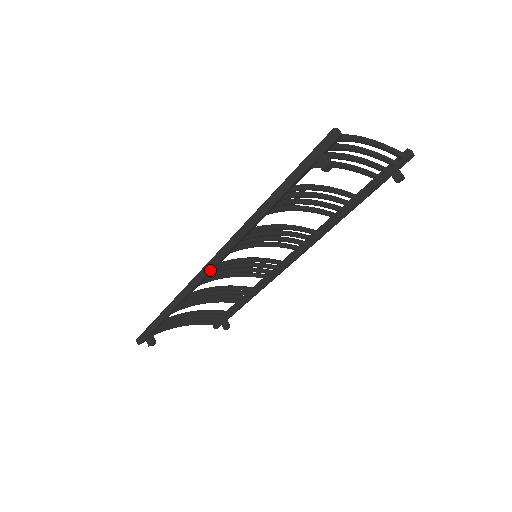
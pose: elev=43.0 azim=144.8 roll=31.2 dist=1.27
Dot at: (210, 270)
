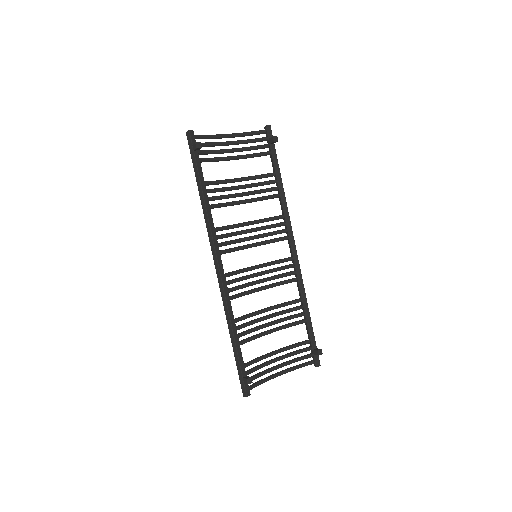
Dot at: (219, 271)
